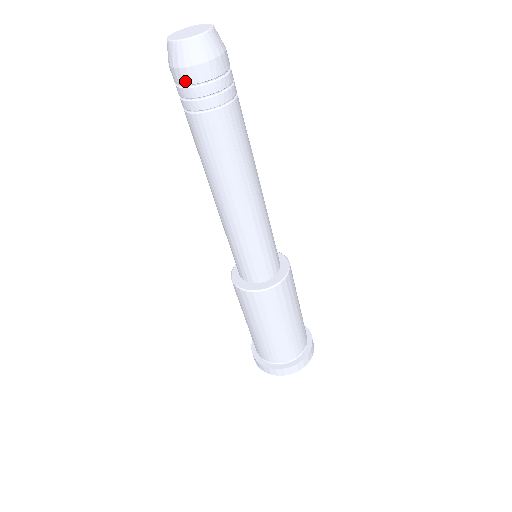
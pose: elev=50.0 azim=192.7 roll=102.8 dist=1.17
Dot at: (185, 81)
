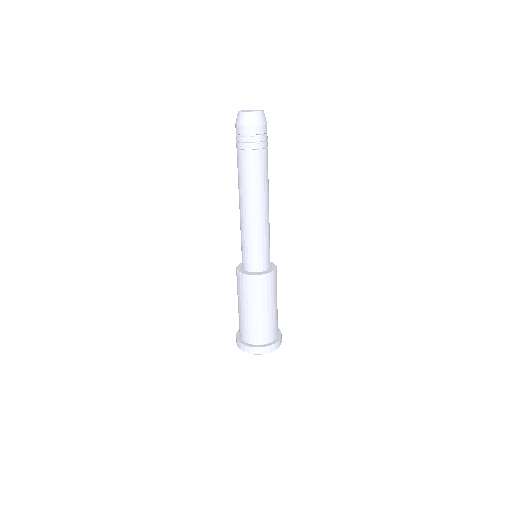
Dot at: (248, 133)
